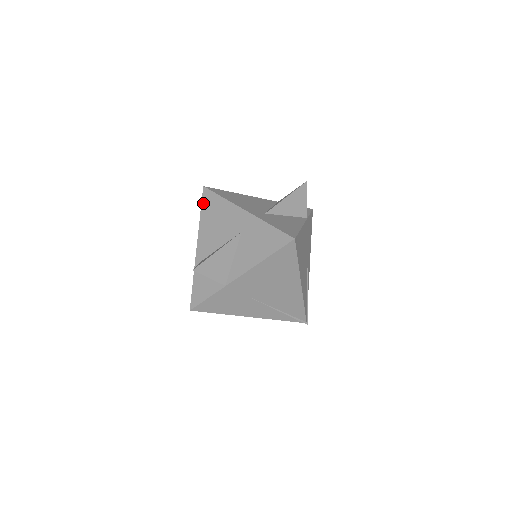
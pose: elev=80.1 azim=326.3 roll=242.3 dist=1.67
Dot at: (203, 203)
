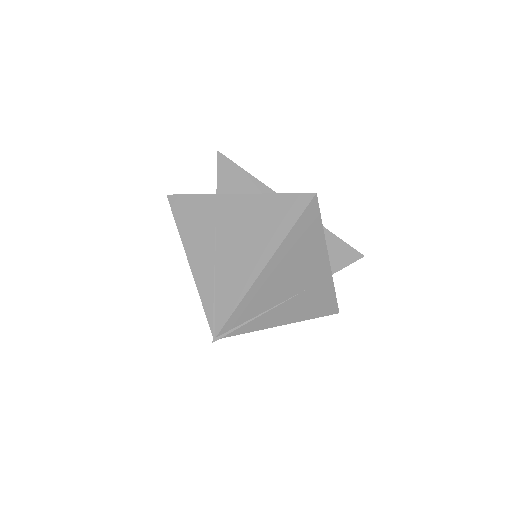
Dot at: occluded
